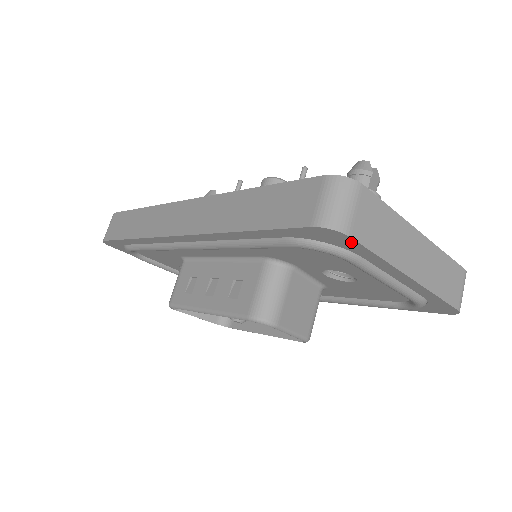
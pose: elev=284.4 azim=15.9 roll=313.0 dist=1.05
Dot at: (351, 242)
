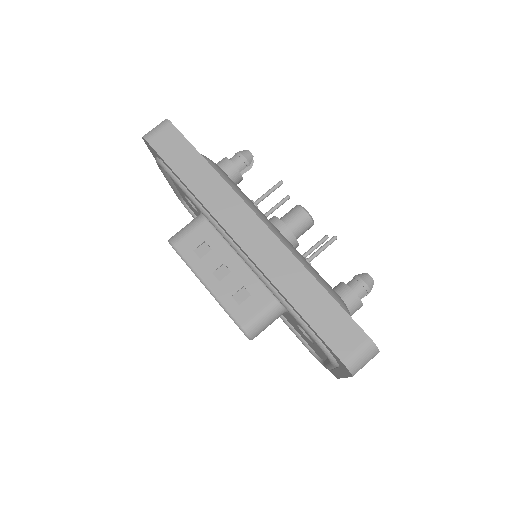
Dot at: (348, 373)
